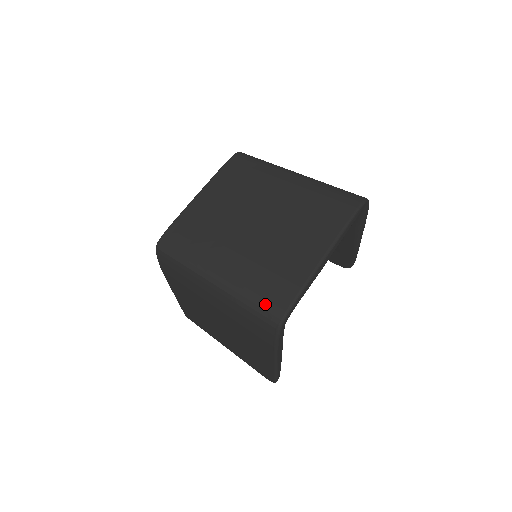
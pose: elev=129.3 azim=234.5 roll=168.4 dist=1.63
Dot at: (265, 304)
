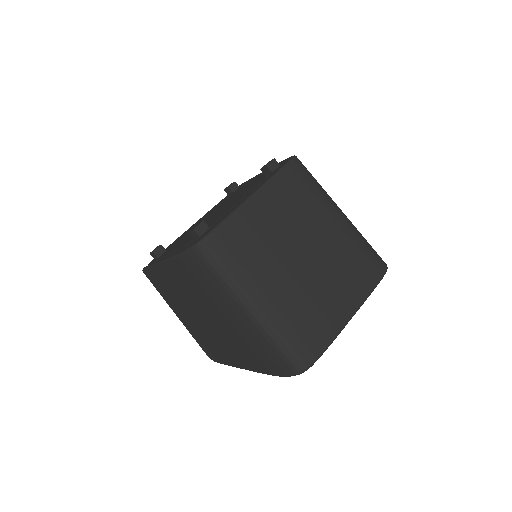
Dot at: (296, 352)
